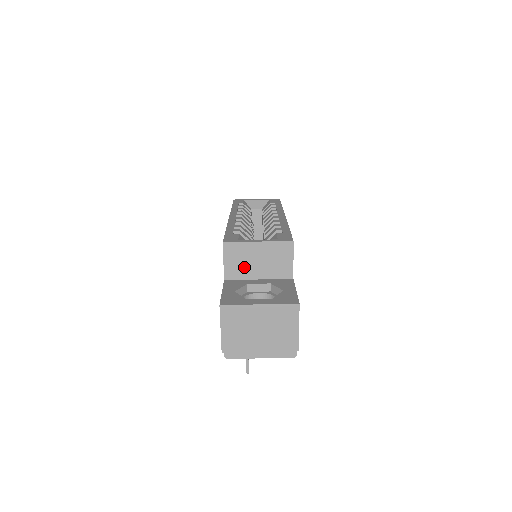
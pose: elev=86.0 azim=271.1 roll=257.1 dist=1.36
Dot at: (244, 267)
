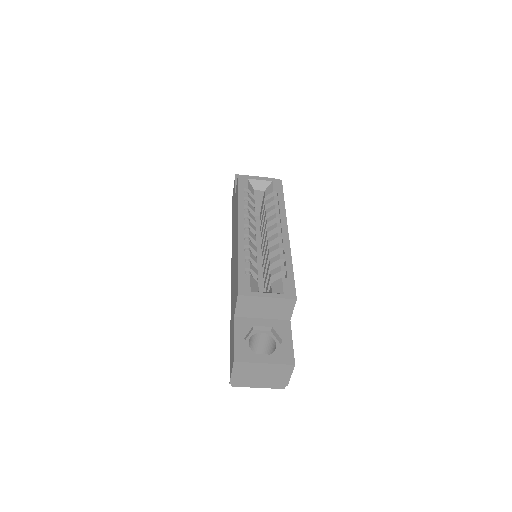
Dot at: (252, 311)
